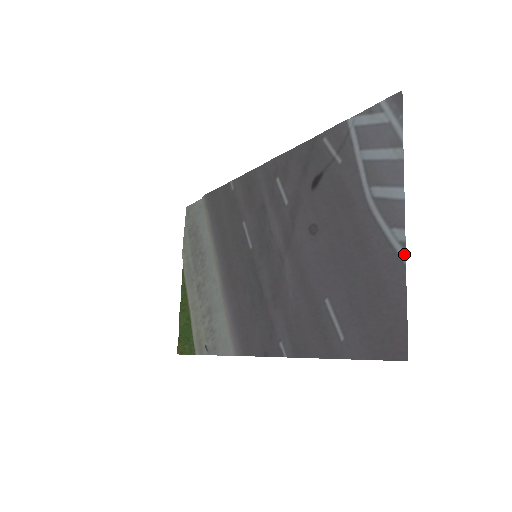
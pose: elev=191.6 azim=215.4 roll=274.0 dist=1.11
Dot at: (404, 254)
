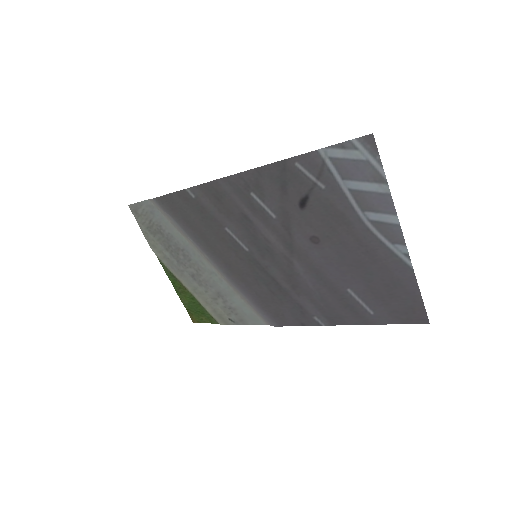
Dot at: (410, 262)
